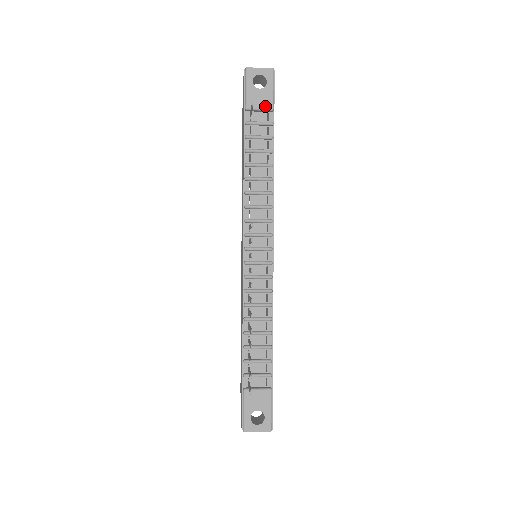
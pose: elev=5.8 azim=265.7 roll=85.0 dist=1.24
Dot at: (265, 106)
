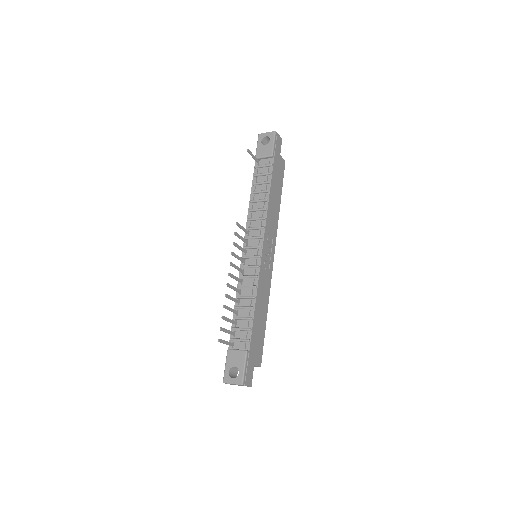
Dot at: (267, 154)
